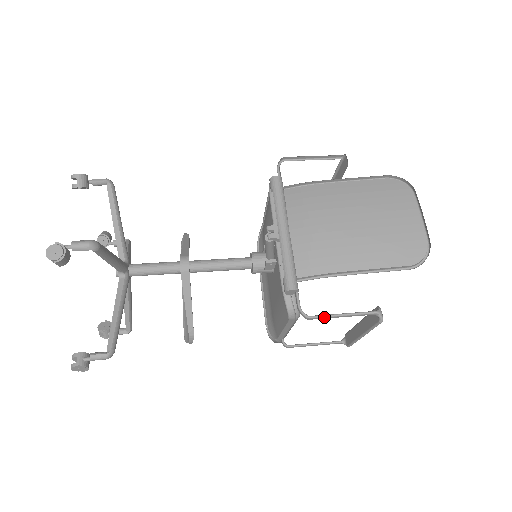
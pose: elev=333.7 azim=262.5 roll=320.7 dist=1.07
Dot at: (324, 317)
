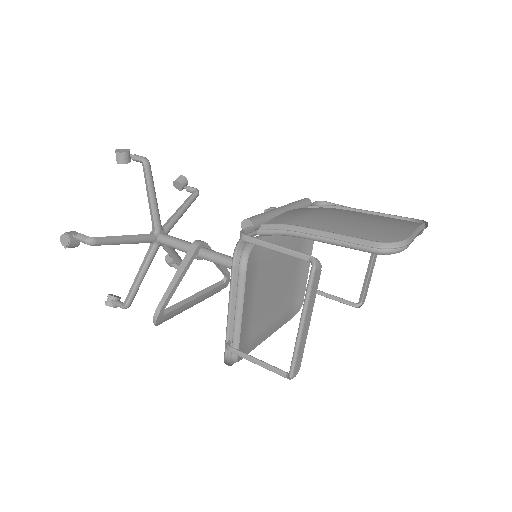
Dot at: (257, 240)
